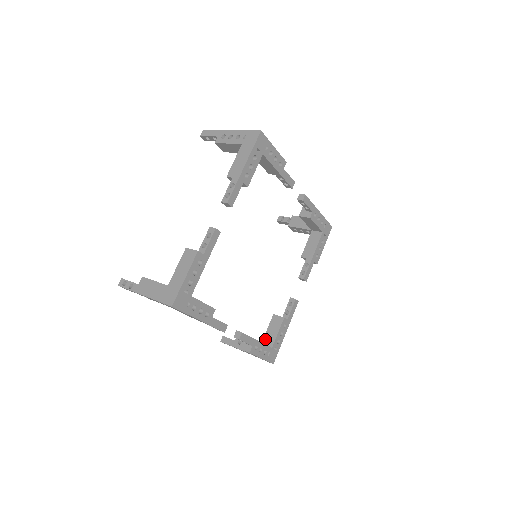
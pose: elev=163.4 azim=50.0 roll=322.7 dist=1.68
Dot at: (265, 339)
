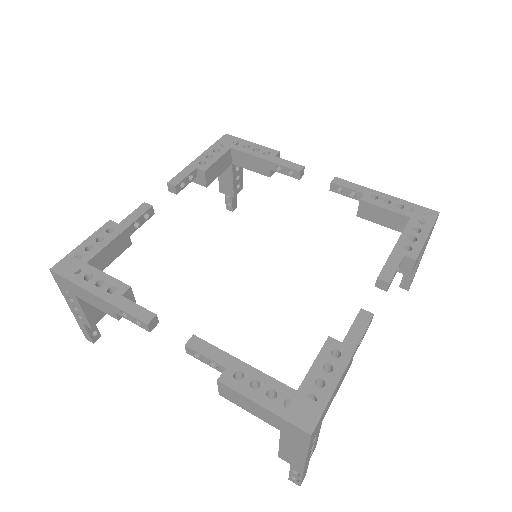
Dot at: occluded
